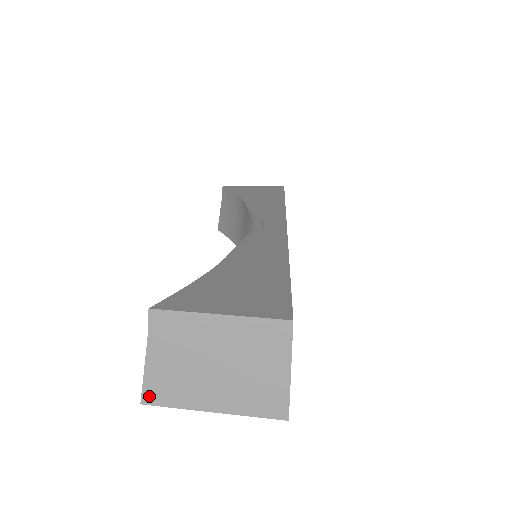
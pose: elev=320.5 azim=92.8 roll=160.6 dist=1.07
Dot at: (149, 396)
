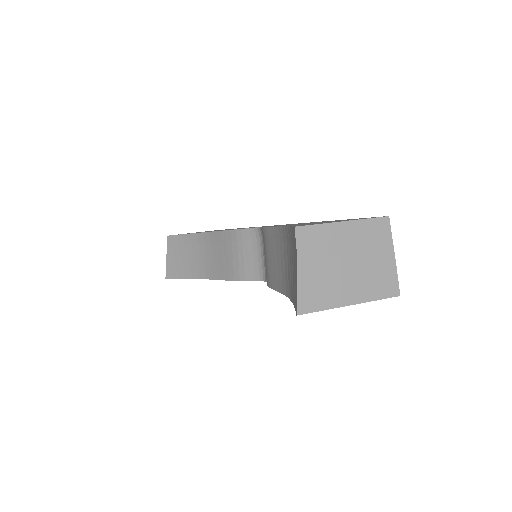
Dot at: (303, 305)
